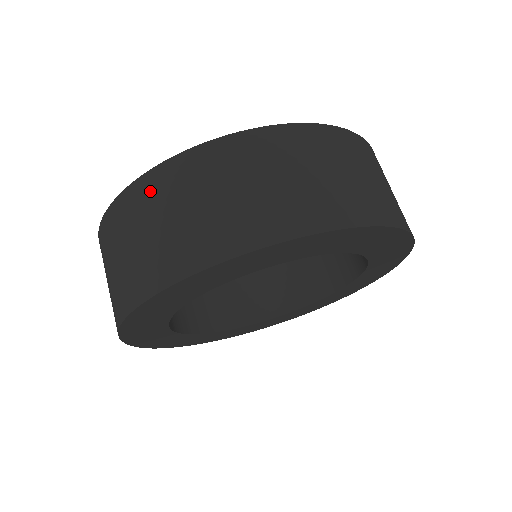
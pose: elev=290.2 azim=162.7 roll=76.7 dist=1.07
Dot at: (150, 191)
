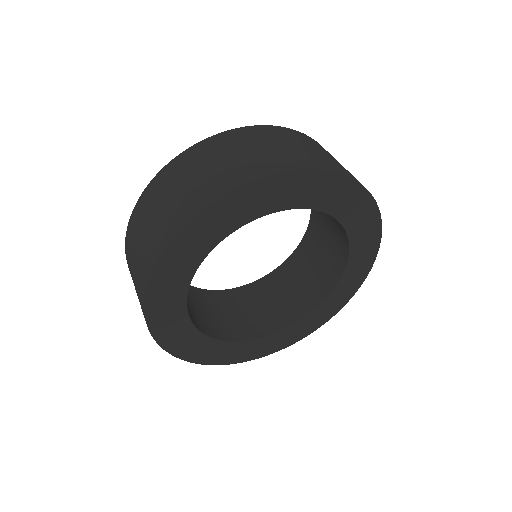
Dot at: (132, 230)
